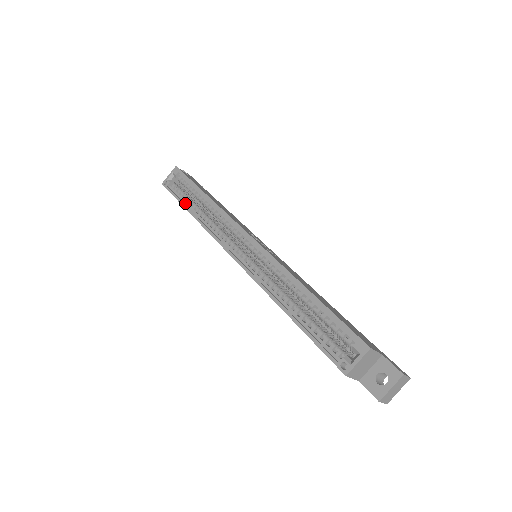
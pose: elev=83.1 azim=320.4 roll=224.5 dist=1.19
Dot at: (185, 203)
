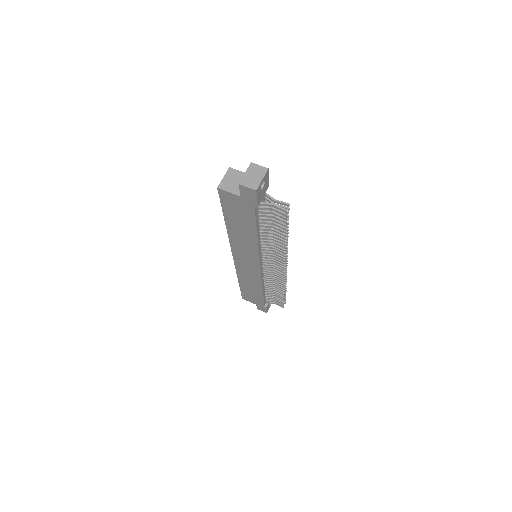
Dot at: occluded
